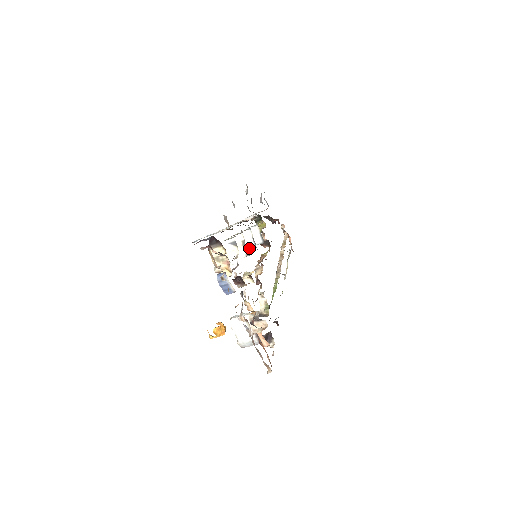
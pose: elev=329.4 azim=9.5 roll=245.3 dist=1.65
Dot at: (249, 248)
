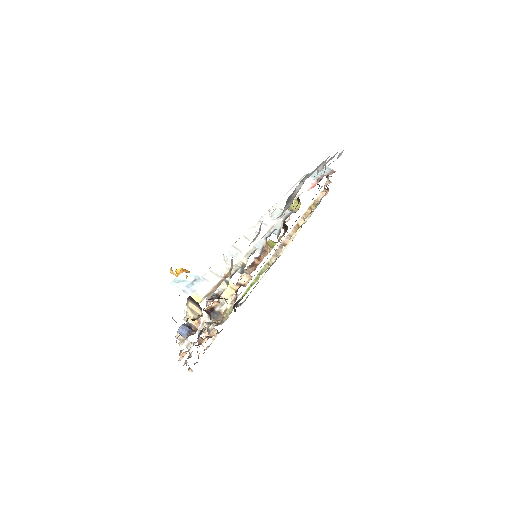
Dot at: occluded
